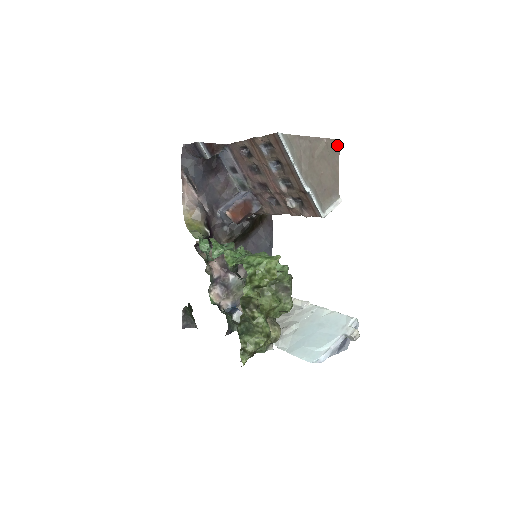
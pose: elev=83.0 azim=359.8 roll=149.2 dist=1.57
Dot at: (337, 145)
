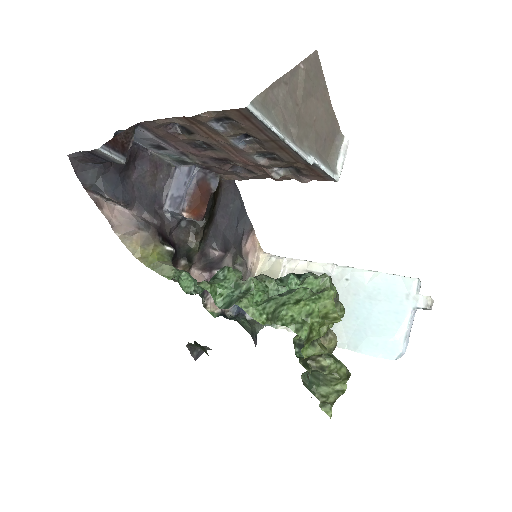
Dot at: (316, 61)
